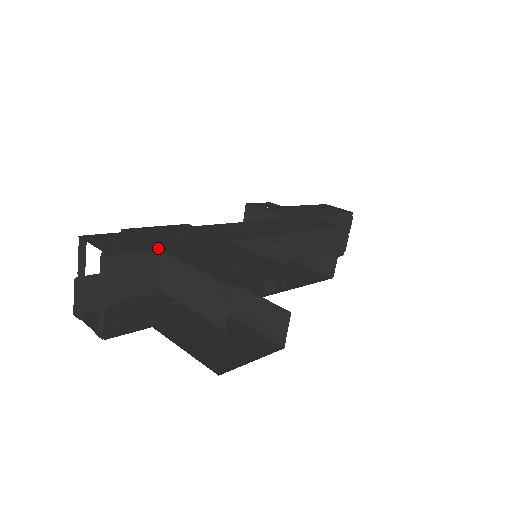
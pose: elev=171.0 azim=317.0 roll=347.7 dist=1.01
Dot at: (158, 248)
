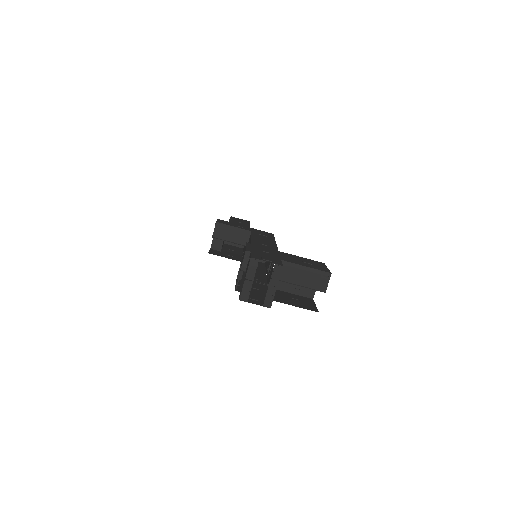
Dot at: (279, 259)
